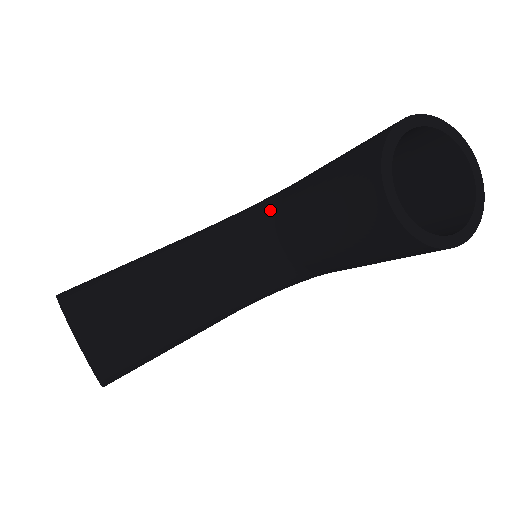
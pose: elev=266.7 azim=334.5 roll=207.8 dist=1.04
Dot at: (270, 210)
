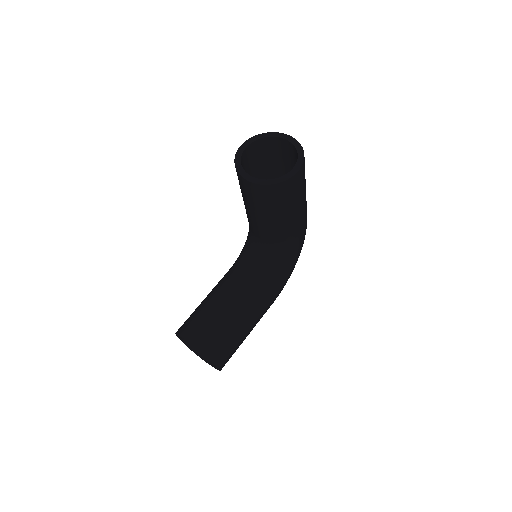
Dot at: (249, 230)
